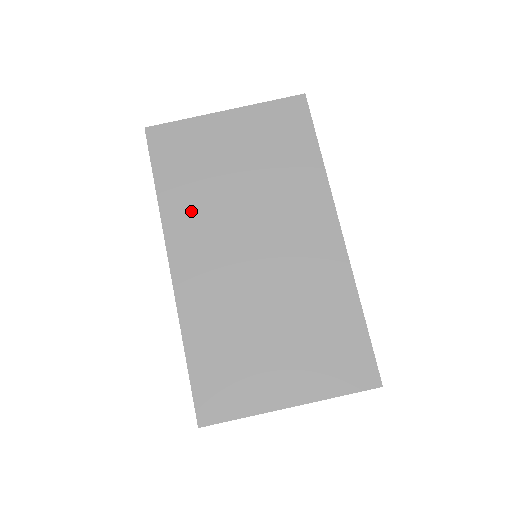
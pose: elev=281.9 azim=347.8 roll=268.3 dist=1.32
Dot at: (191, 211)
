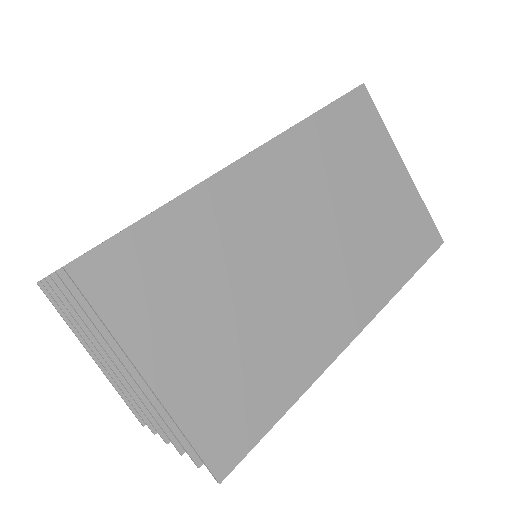
Dot at: (311, 161)
